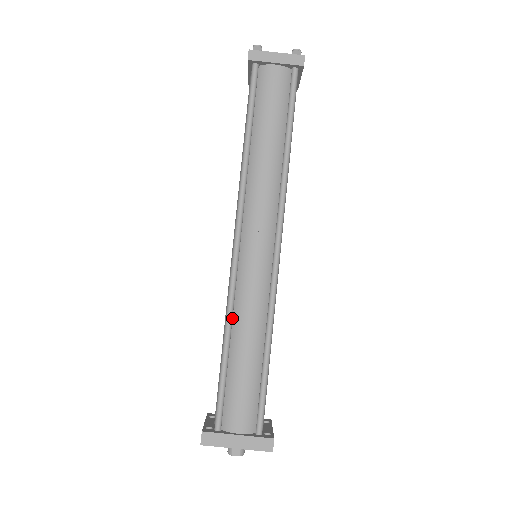
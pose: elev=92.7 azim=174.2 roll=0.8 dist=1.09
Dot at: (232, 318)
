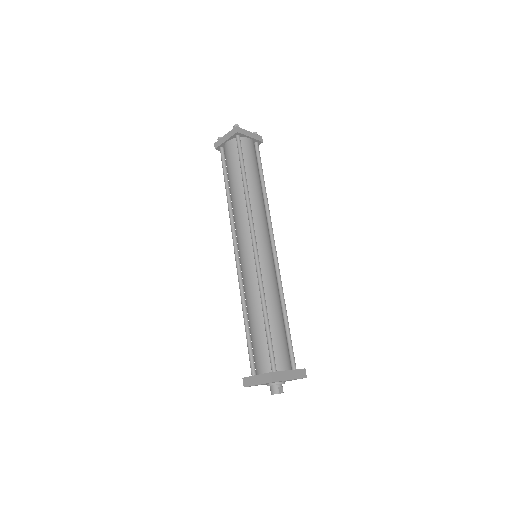
Dot at: (264, 293)
